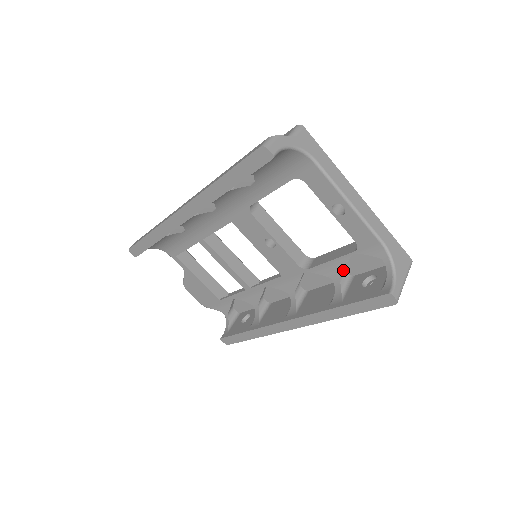
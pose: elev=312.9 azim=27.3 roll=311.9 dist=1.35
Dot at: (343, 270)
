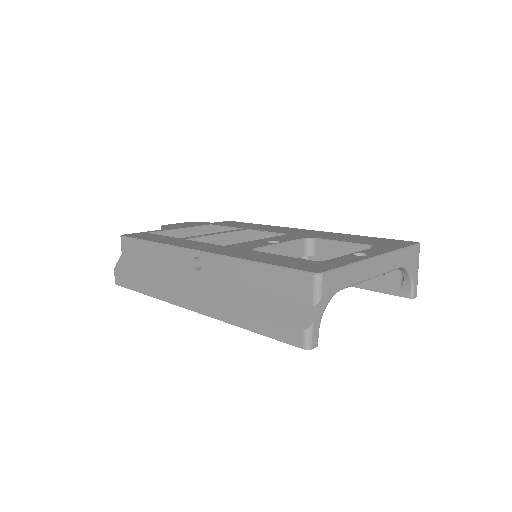
Dot at: occluded
